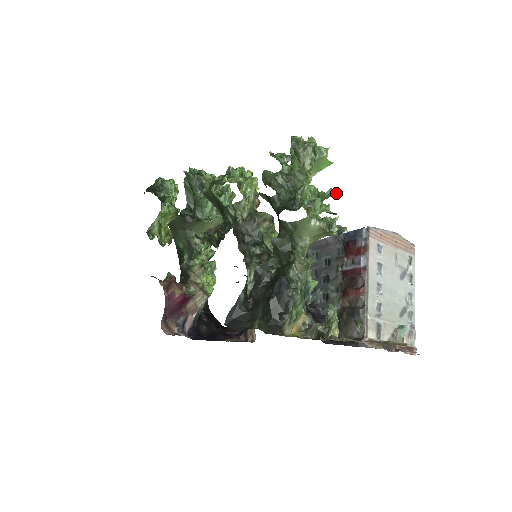
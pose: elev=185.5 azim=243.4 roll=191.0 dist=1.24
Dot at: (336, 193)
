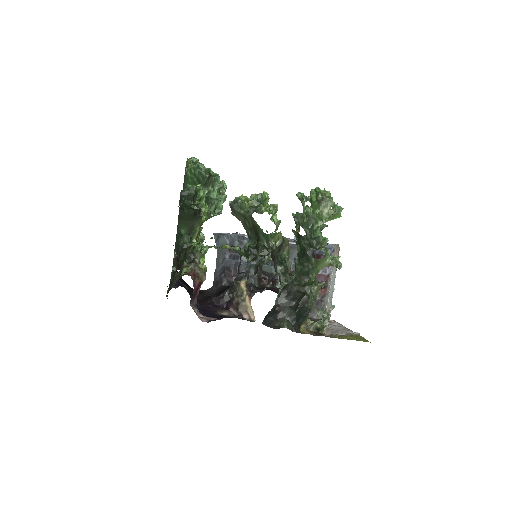
Dot at: occluded
